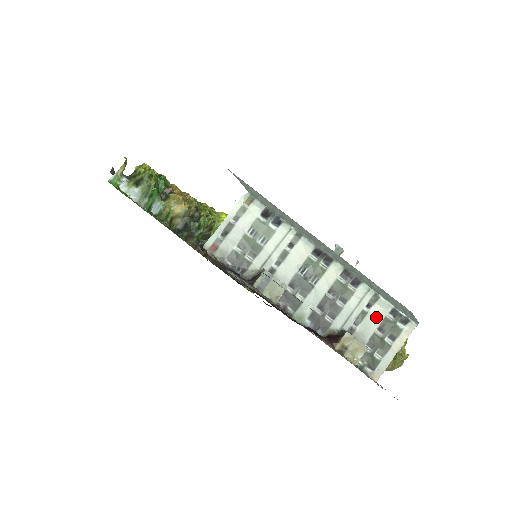
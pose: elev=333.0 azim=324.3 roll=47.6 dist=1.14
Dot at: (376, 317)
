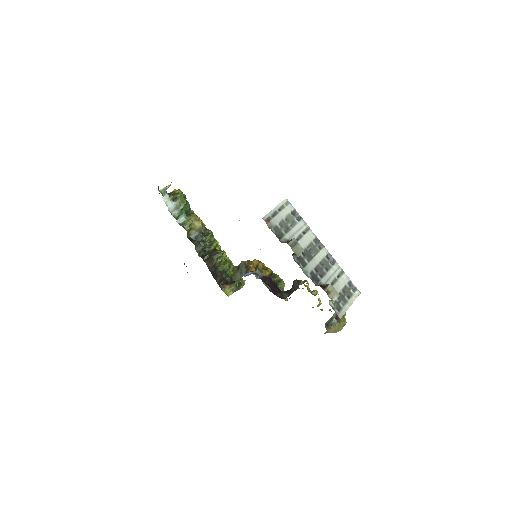
Dot at: (341, 283)
